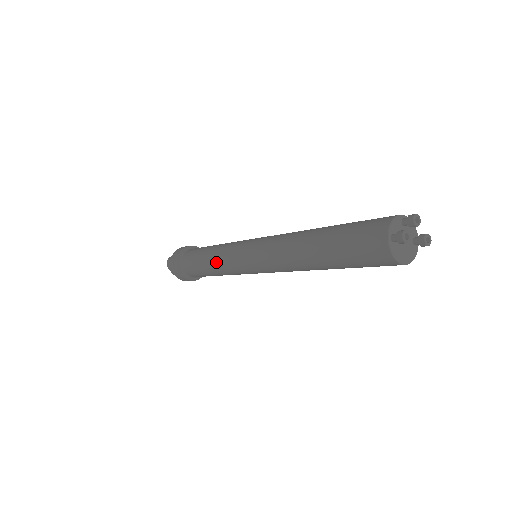
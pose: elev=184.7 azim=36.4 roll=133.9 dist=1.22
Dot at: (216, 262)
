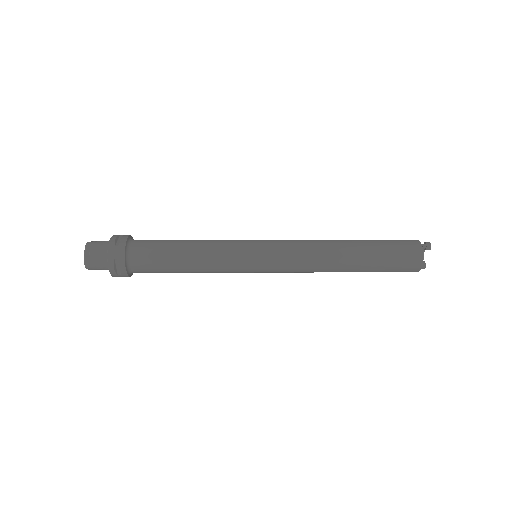
Dot at: (209, 244)
